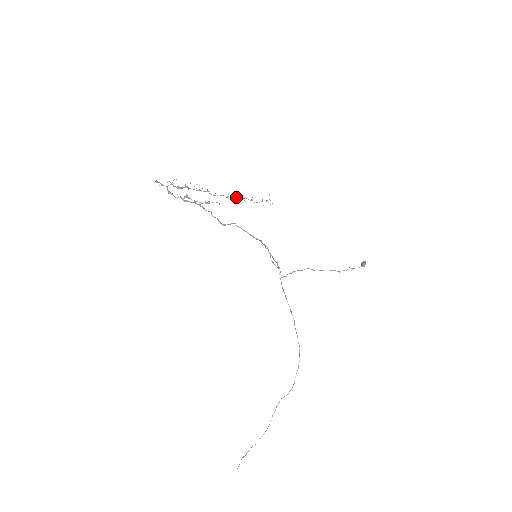
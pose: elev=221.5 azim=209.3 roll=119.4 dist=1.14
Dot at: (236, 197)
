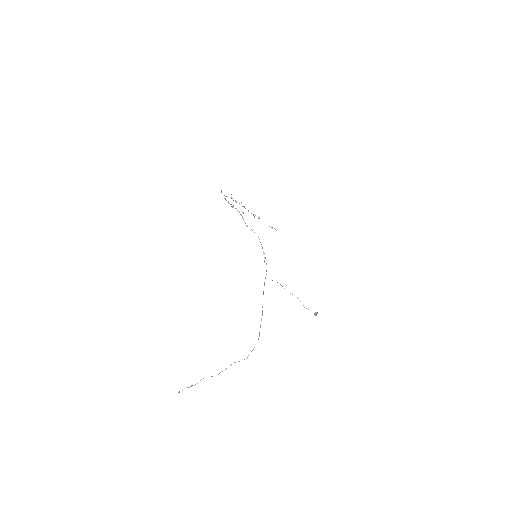
Dot at: (259, 217)
